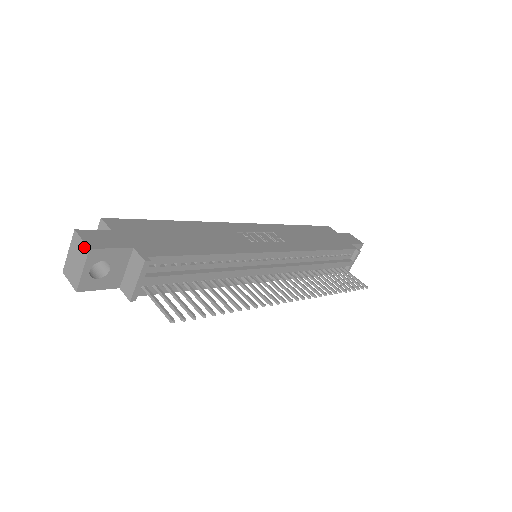
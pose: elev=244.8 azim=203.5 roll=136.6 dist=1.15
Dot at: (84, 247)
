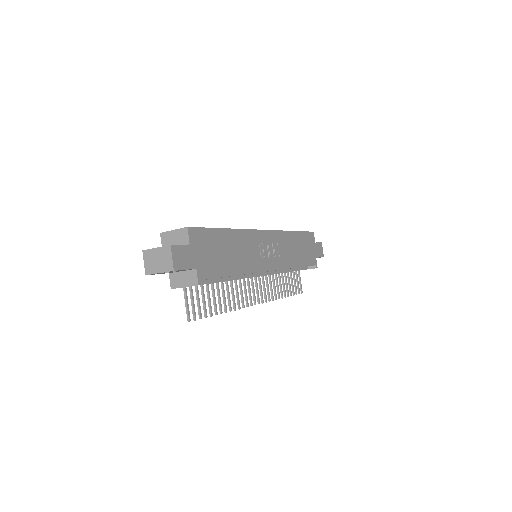
Dot at: (171, 264)
